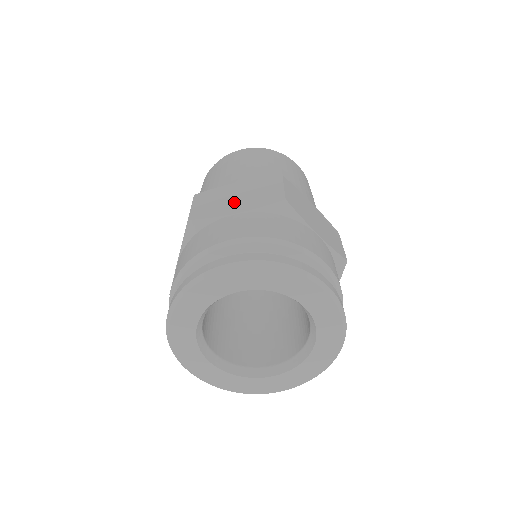
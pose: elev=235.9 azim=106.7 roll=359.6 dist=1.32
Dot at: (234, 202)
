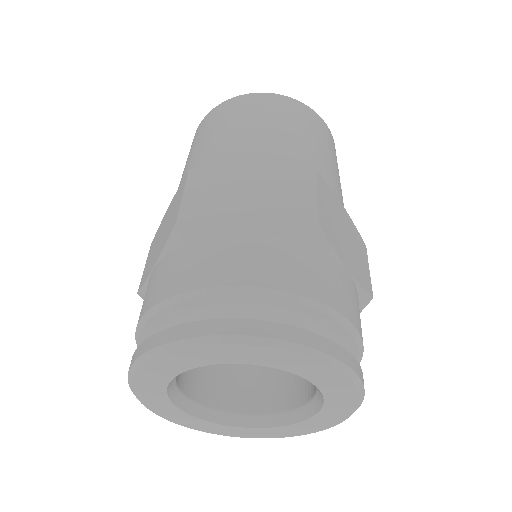
Dot at: (245, 206)
